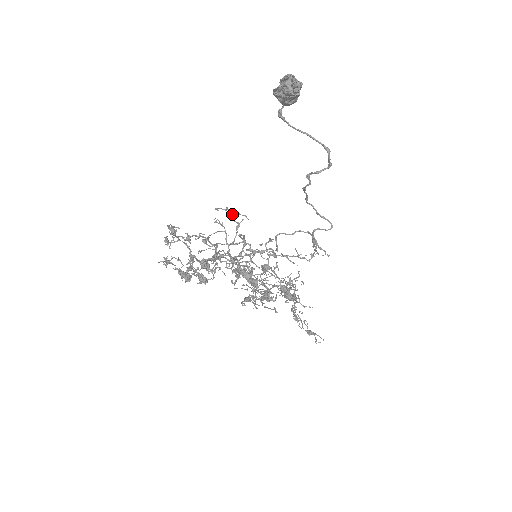
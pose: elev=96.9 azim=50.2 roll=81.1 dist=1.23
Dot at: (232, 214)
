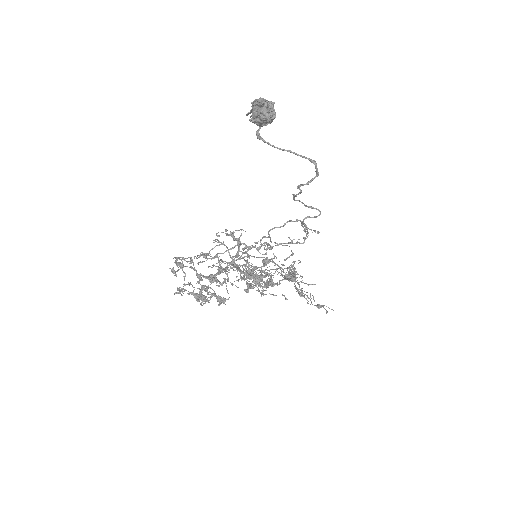
Dot at: (232, 234)
